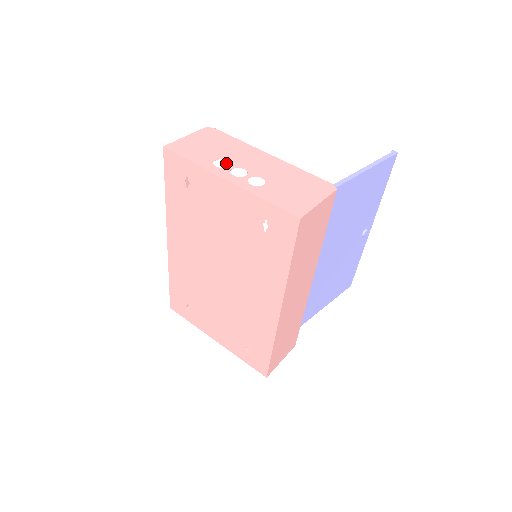
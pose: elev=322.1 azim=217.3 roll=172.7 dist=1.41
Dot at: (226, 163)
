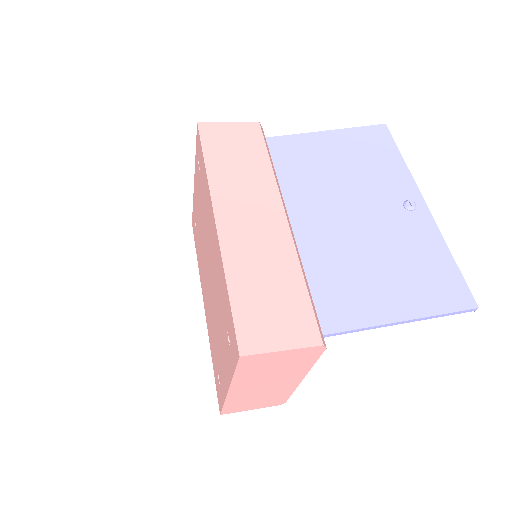
Dot at: occluded
